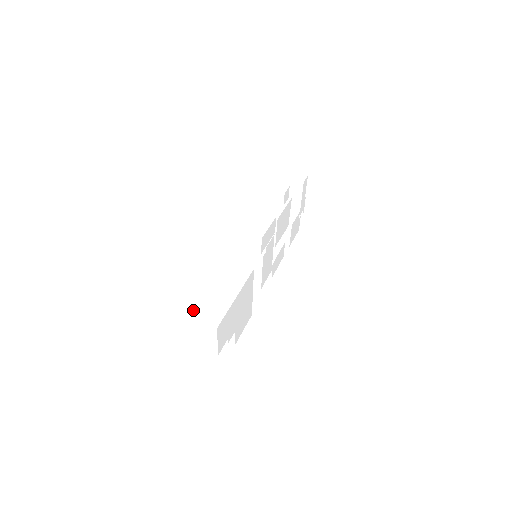
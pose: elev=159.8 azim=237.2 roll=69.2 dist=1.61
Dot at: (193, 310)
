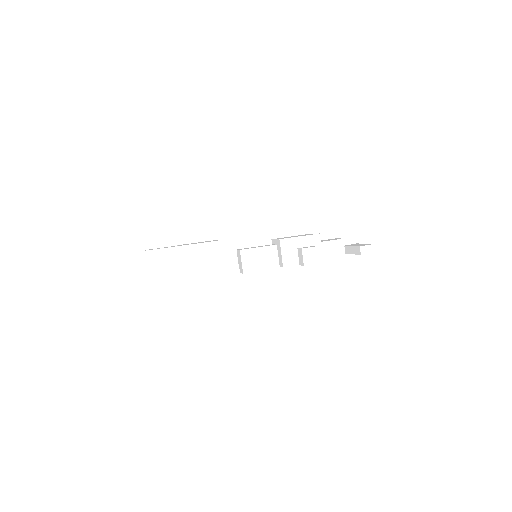
Dot at: (155, 259)
